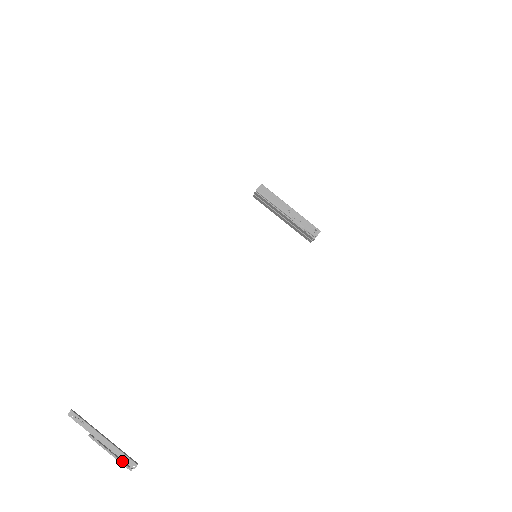
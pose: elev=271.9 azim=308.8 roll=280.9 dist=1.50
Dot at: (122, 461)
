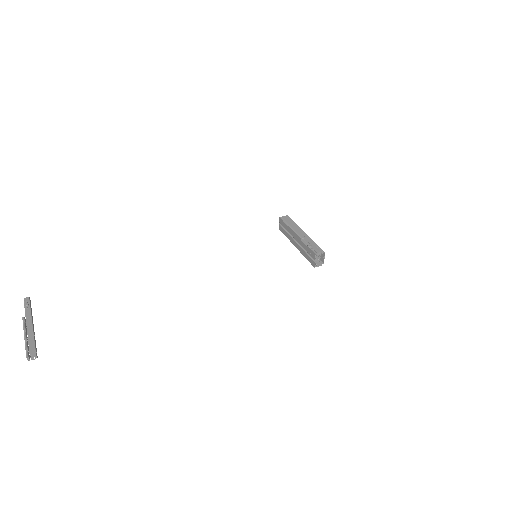
Dot at: (28, 347)
